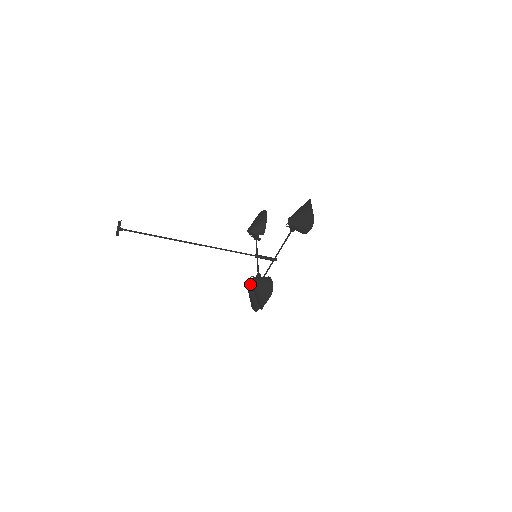
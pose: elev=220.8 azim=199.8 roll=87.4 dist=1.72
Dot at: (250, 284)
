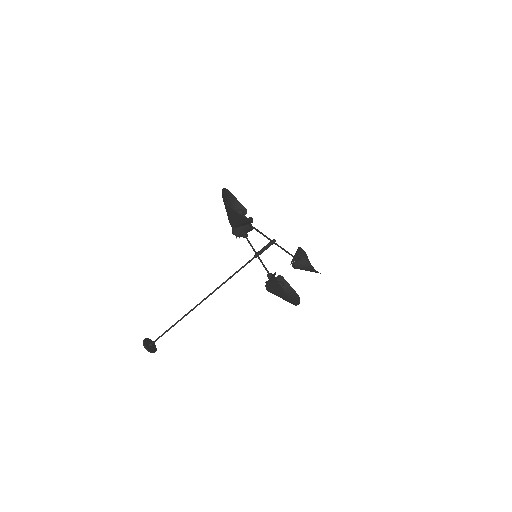
Dot at: occluded
